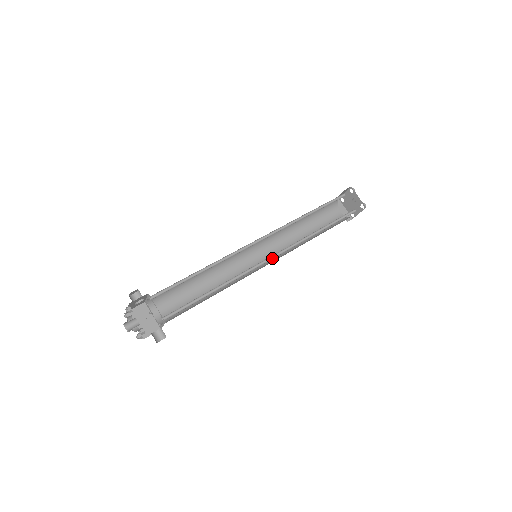
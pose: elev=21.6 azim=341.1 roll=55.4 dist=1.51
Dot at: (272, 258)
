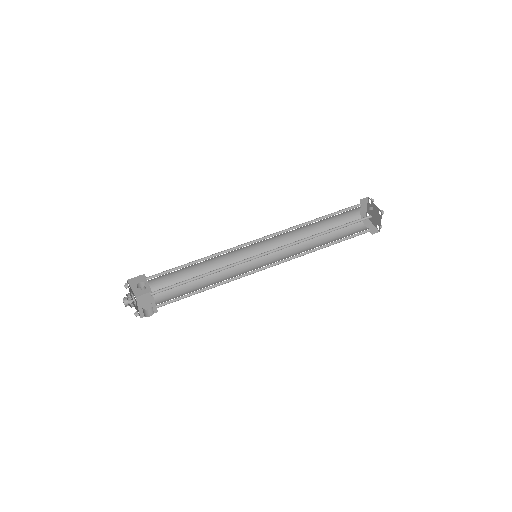
Dot at: (267, 254)
